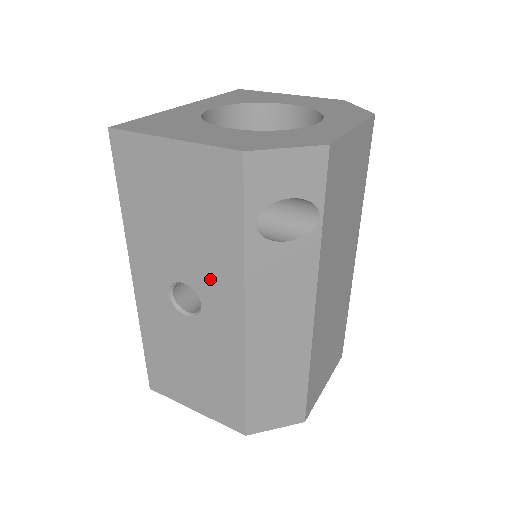
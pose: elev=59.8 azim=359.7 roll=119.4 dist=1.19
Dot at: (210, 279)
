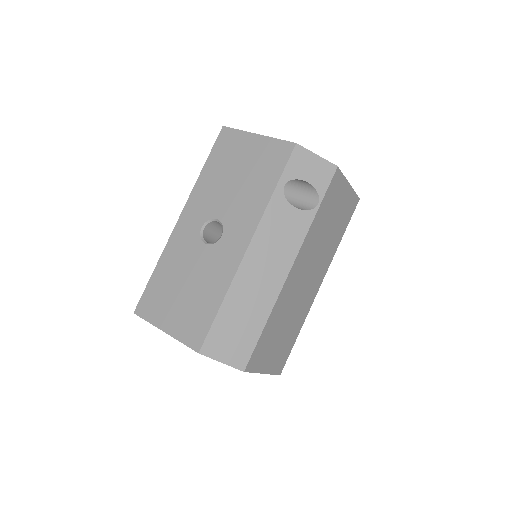
Dot at: (238, 216)
